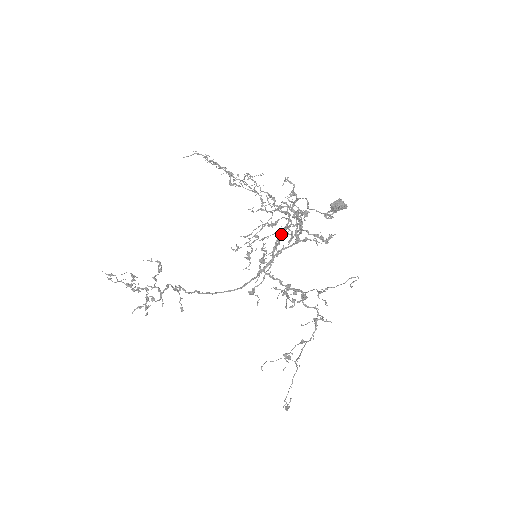
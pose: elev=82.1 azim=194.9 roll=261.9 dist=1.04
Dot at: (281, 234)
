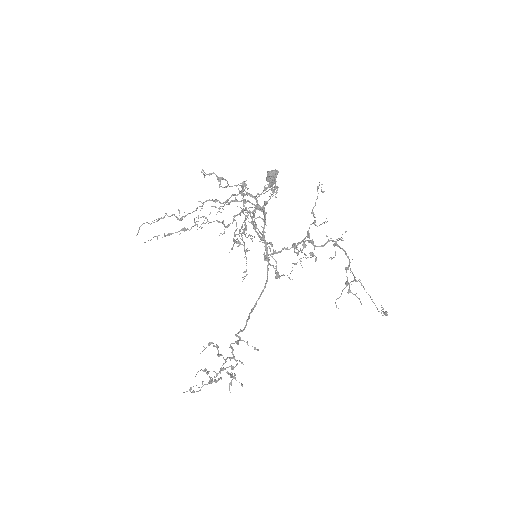
Dot at: (255, 227)
